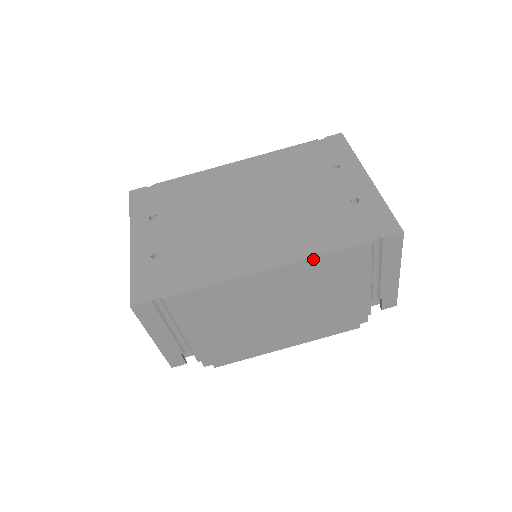
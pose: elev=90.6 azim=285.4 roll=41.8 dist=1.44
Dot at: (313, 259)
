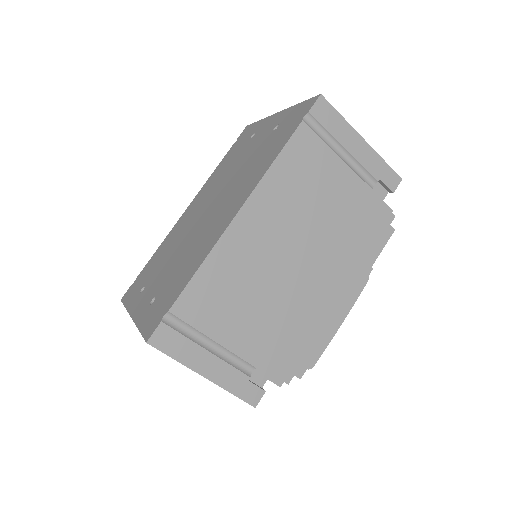
Dot at: (269, 174)
